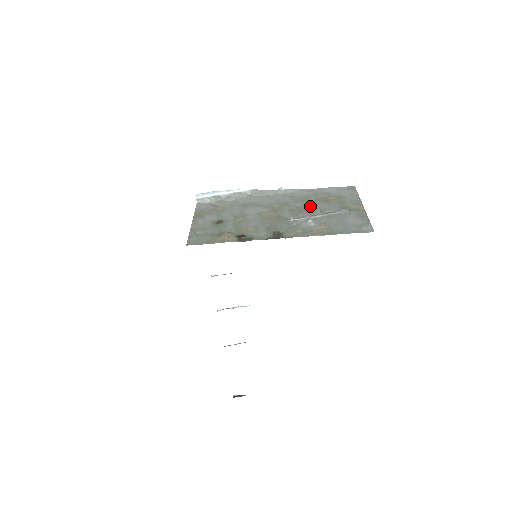
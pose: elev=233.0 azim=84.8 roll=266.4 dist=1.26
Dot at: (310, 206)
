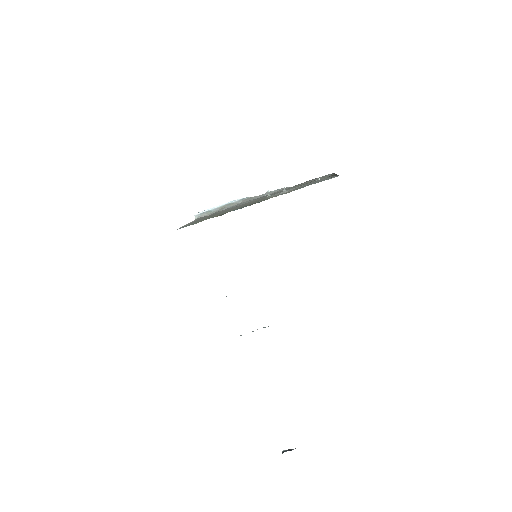
Dot at: (289, 189)
